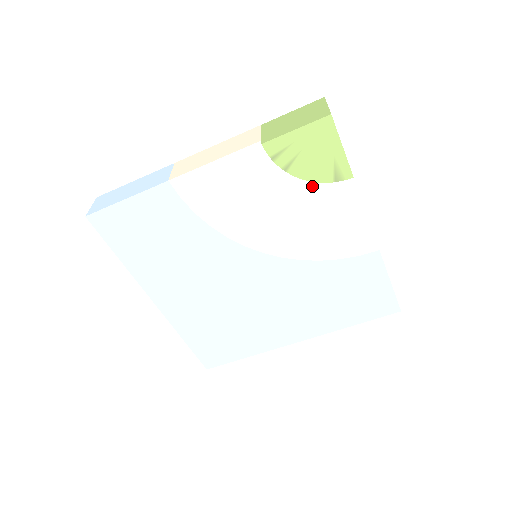
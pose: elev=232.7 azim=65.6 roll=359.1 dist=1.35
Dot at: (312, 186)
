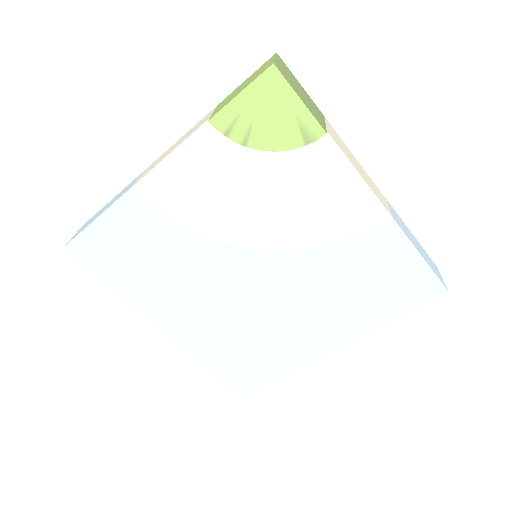
Dot at: (285, 157)
